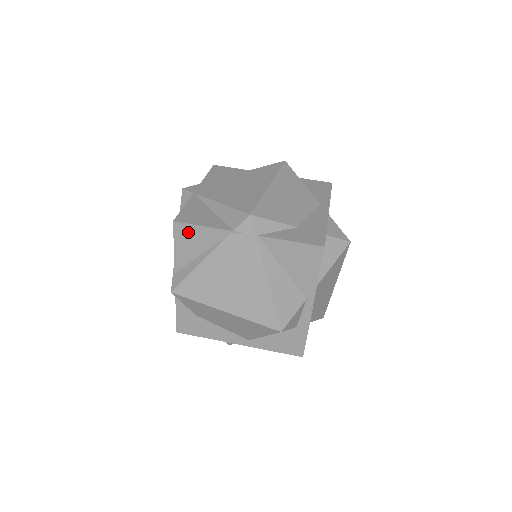
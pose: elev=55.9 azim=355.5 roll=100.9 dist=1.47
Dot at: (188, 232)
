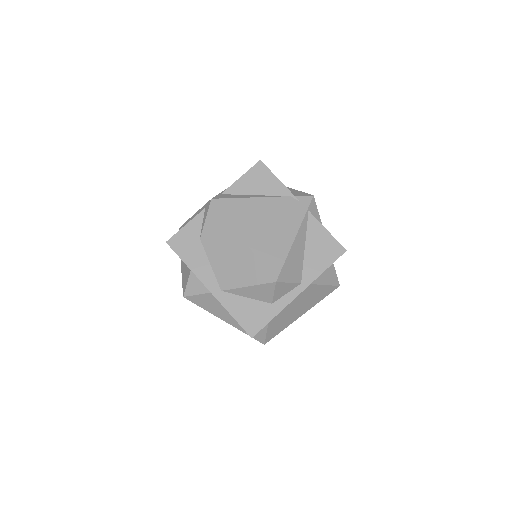
Dot at: (263, 174)
